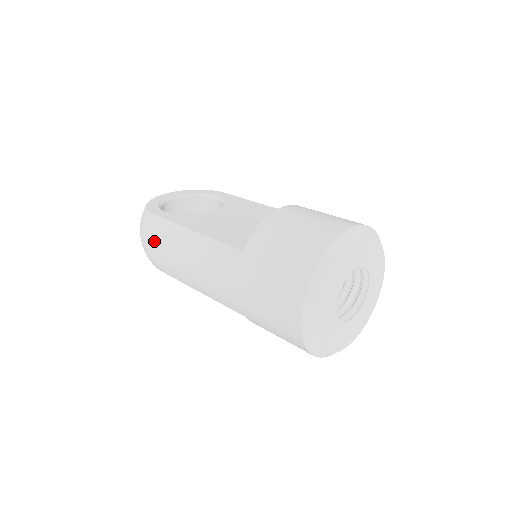
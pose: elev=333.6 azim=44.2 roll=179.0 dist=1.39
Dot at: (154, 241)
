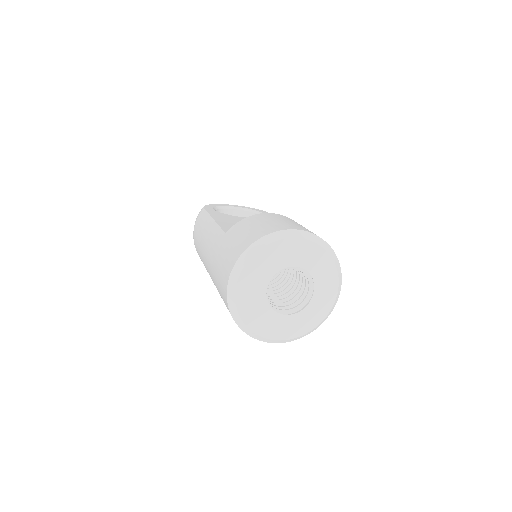
Dot at: (196, 227)
